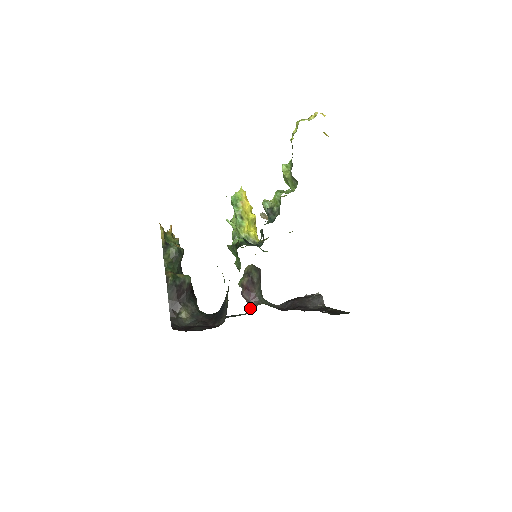
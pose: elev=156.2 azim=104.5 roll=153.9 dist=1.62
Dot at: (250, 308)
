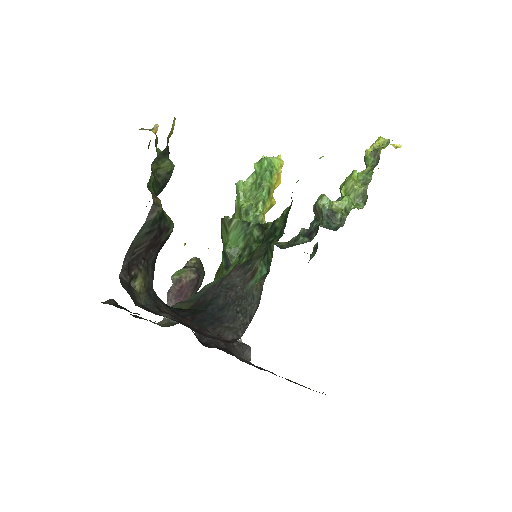
Dot at: (168, 319)
